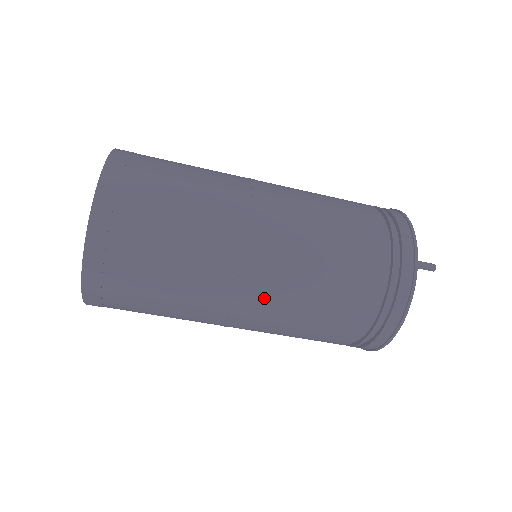
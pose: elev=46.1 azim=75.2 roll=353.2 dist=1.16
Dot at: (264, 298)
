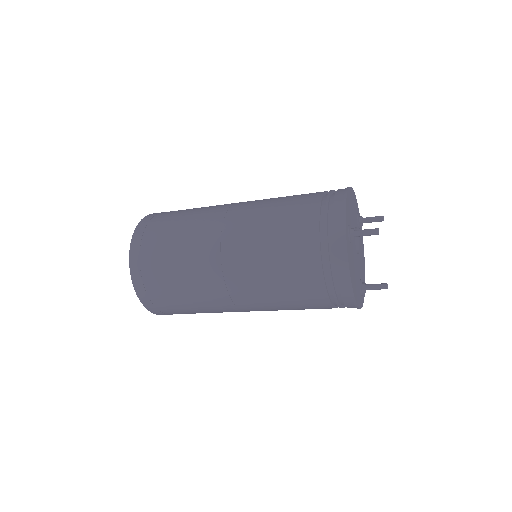
Dot at: (243, 291)
